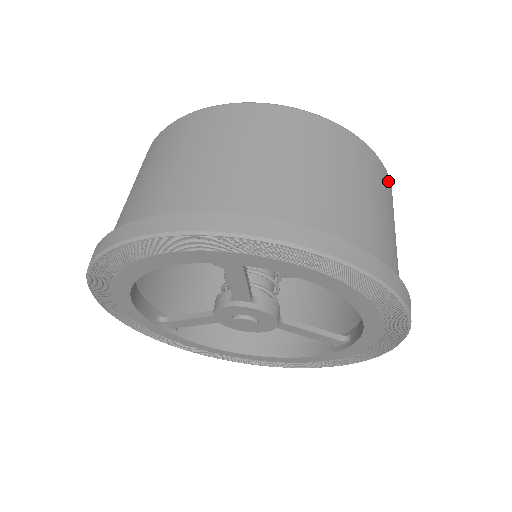
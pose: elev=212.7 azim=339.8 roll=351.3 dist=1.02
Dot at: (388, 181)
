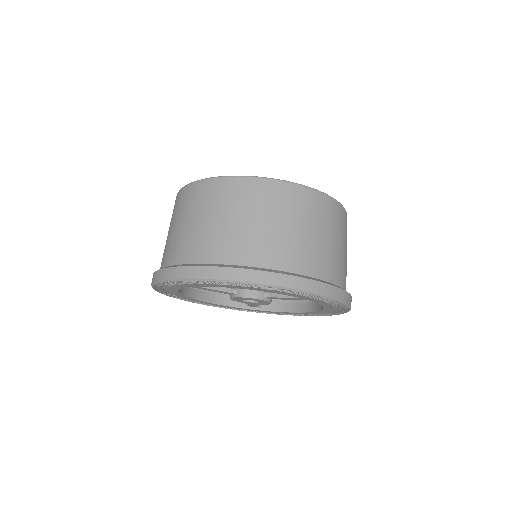
Dot at: (270, 186)
